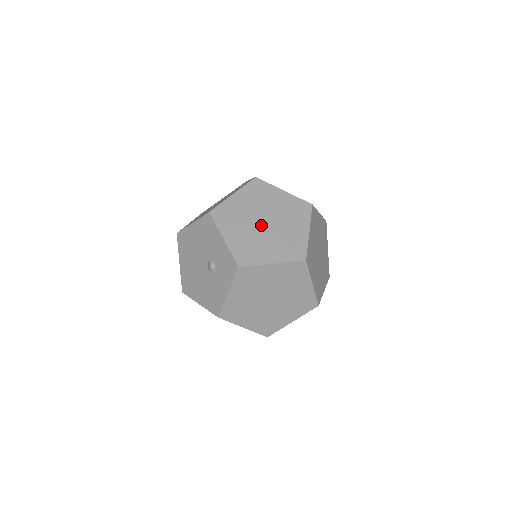
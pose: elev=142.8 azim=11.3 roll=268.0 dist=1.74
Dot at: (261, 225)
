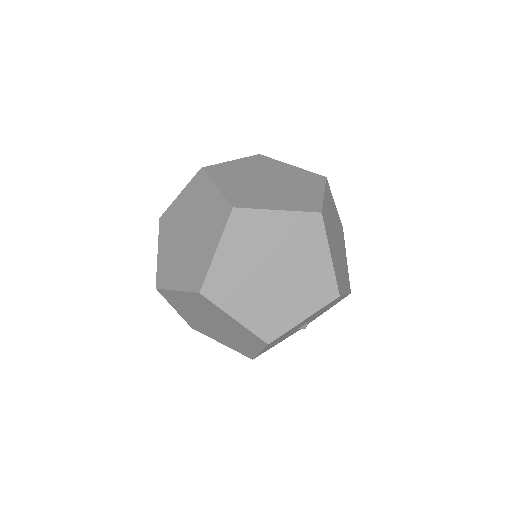
Dot at: (264, 179)
